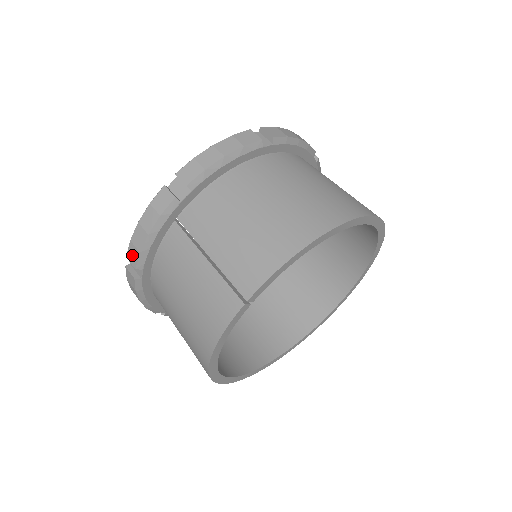
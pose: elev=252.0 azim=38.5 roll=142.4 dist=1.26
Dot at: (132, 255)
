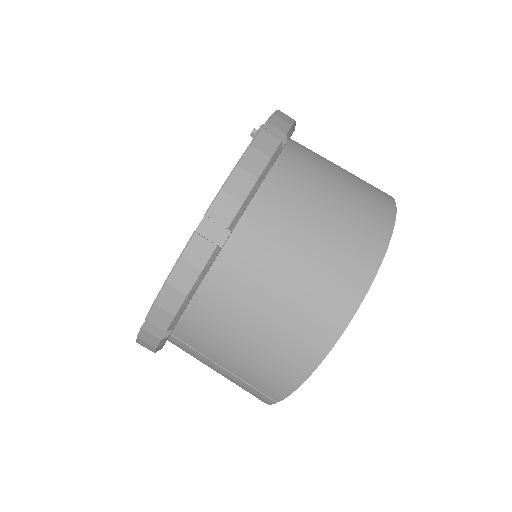
Dot at: occluded
